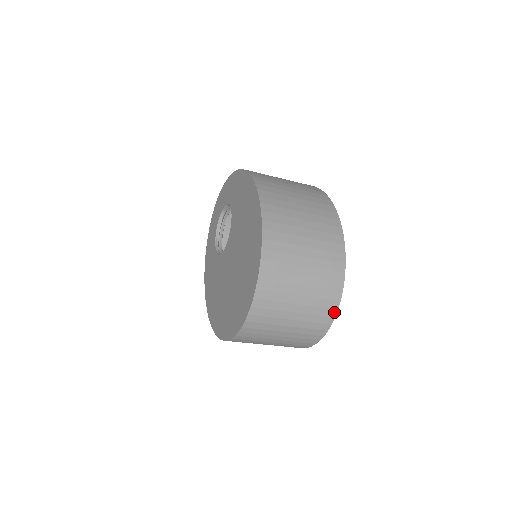
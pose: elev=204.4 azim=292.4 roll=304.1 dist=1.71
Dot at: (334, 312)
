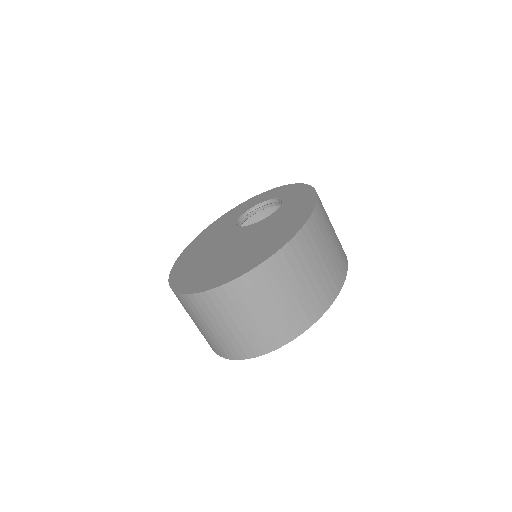
Dot at: (253, 355)
